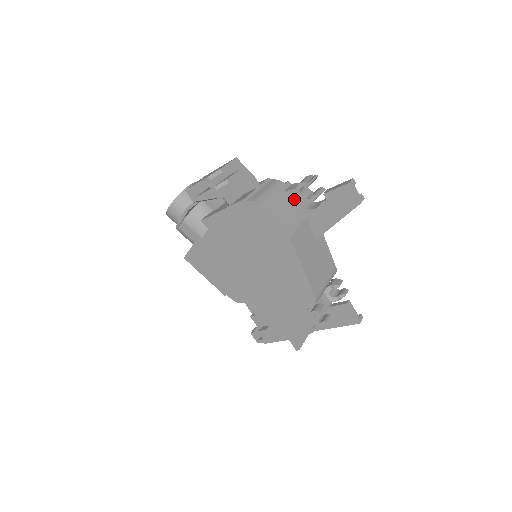
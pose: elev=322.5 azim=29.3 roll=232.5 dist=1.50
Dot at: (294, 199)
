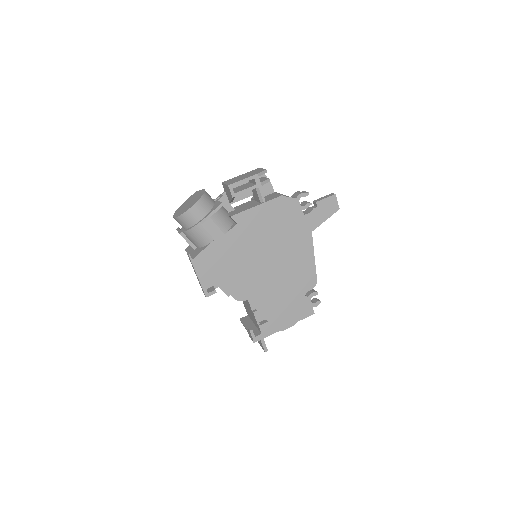
Dot at: occluded
